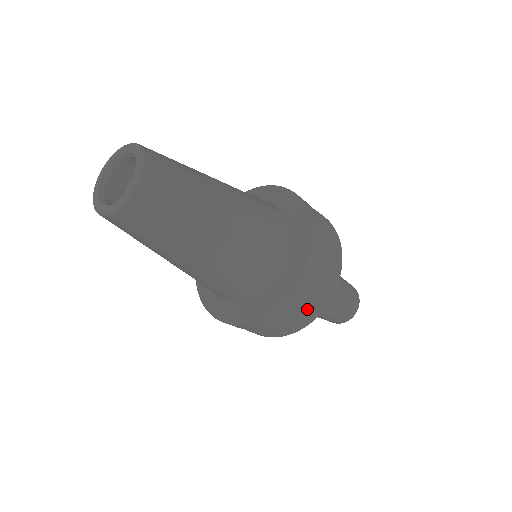
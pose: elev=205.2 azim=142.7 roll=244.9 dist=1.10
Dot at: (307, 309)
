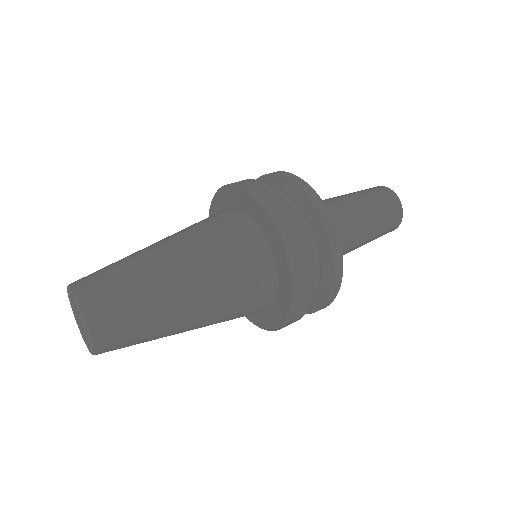
Dot at: (321, 297)
